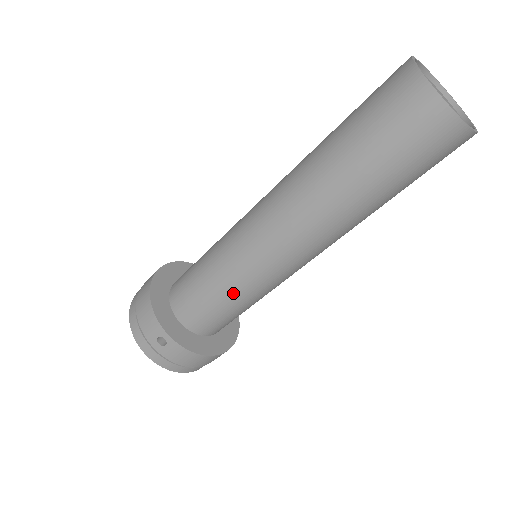
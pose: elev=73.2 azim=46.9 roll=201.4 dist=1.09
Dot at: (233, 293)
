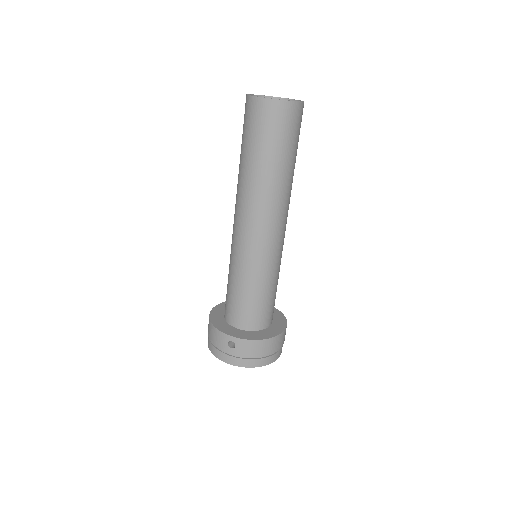
Dot at: (252, 282)
